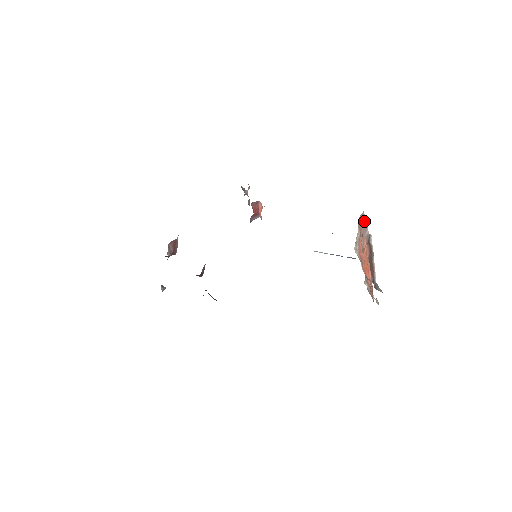
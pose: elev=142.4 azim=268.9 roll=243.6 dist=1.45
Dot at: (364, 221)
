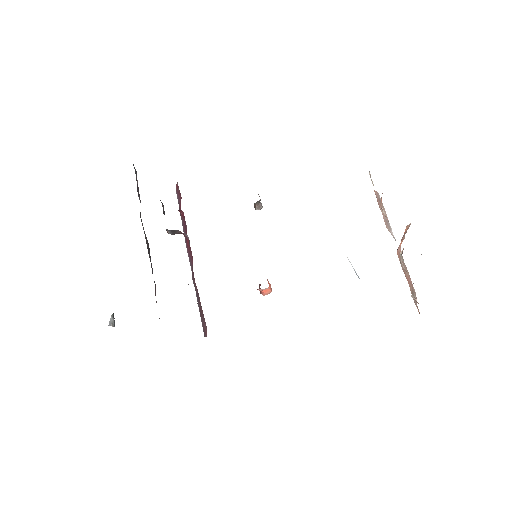
Dot at: (383, 209)
